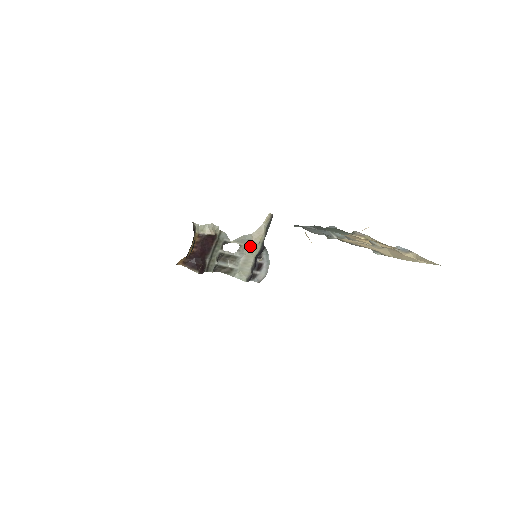
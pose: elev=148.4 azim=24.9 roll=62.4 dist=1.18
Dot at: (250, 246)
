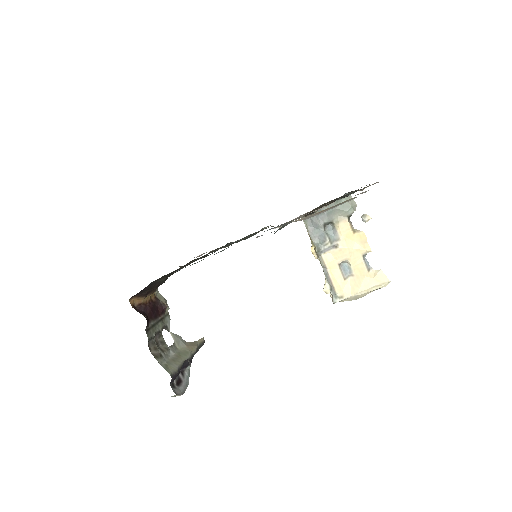
Dot at: (182, 350)
